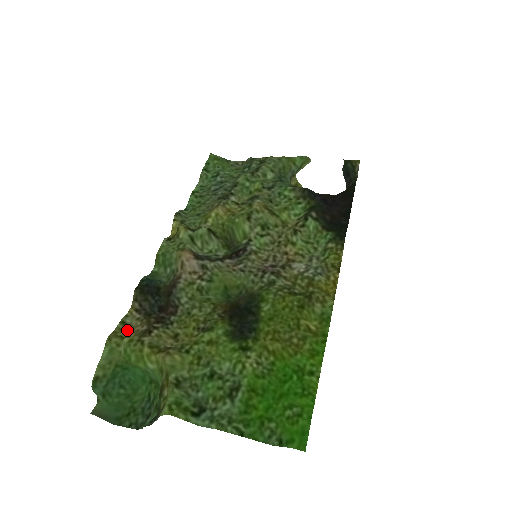
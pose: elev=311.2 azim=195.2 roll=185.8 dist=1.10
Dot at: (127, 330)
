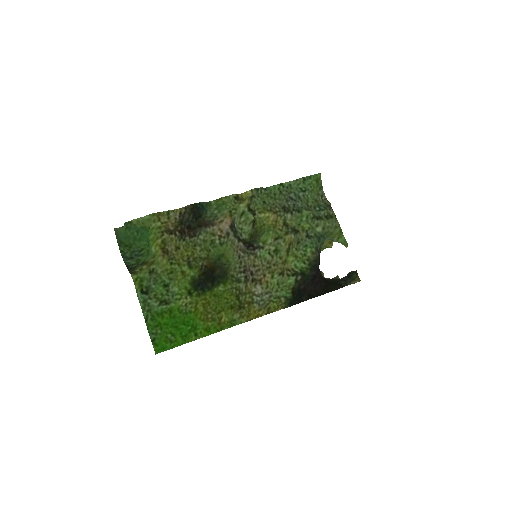
Dot at: (166, 218)
